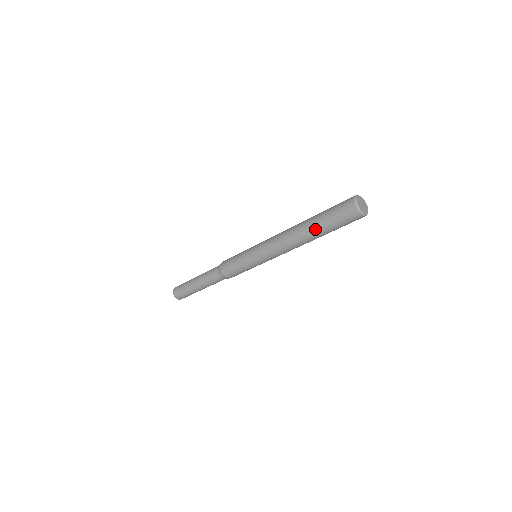
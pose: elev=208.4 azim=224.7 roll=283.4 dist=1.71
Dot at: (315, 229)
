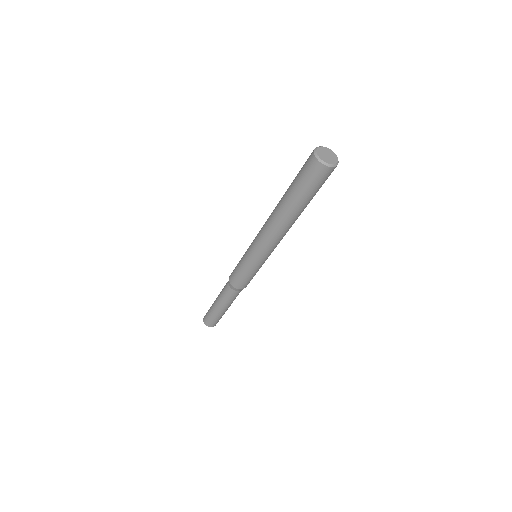
Dot at: (286, 197)
